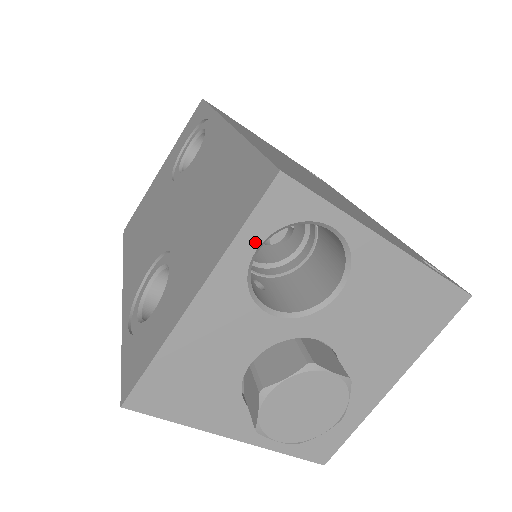
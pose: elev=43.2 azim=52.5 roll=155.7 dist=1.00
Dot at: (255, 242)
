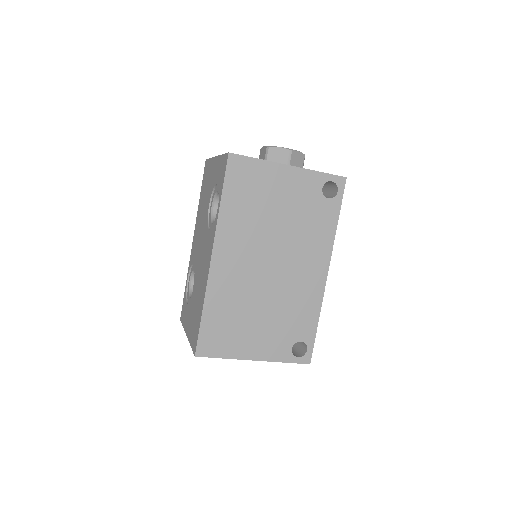
Dot at: occluded
